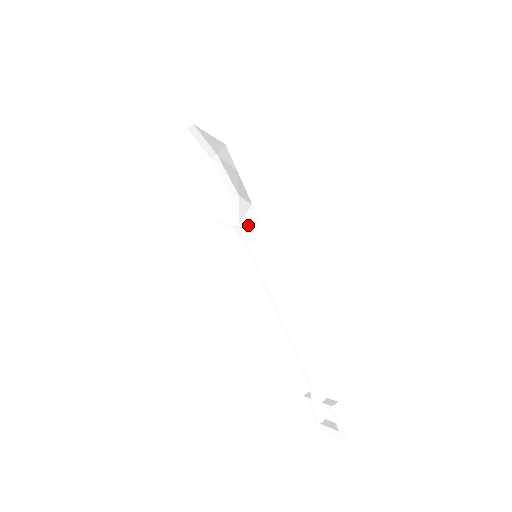
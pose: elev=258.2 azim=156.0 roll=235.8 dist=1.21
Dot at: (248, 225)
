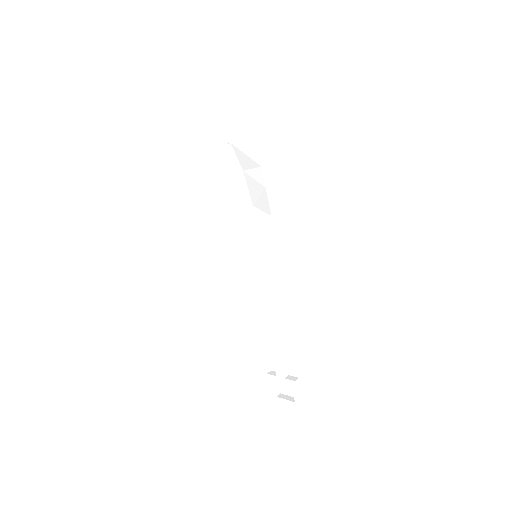
Dot at: (255, 230)
